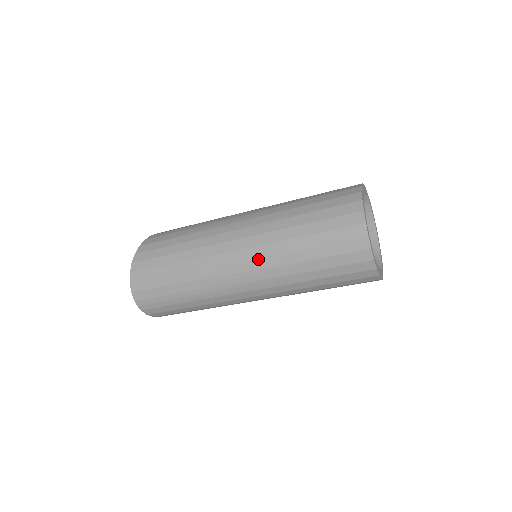
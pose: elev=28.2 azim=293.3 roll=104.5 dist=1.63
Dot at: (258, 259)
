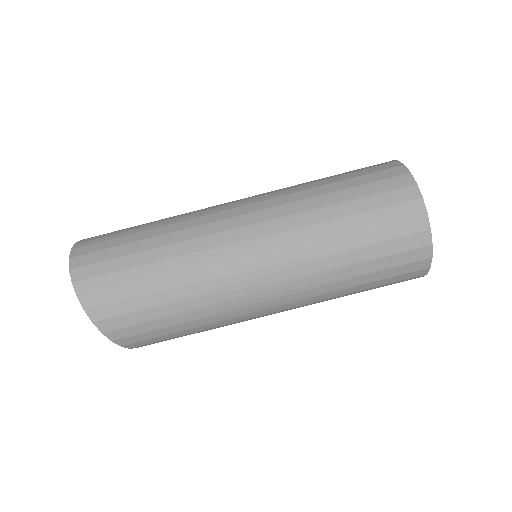
Dot at: occluded
